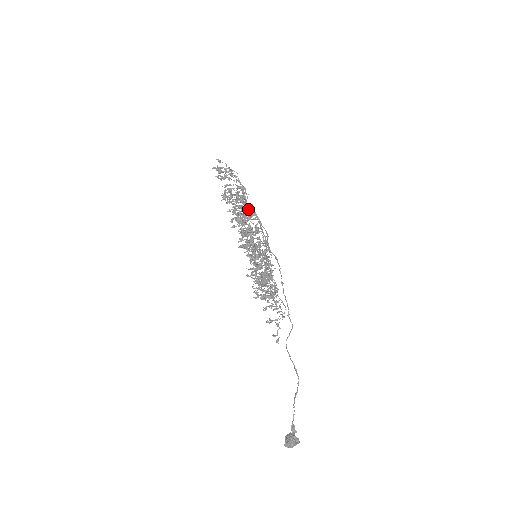
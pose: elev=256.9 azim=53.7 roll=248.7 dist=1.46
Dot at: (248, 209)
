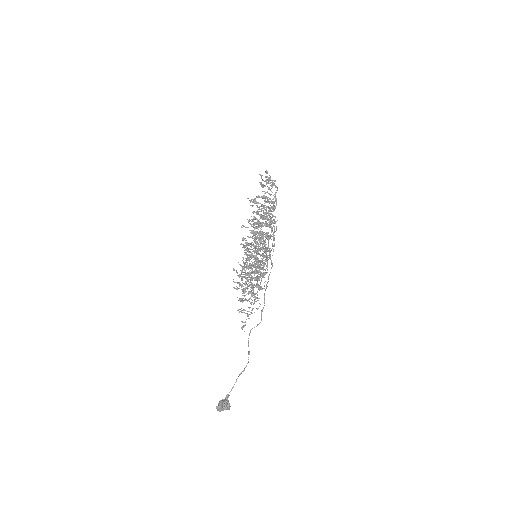
Dot at: occluded
